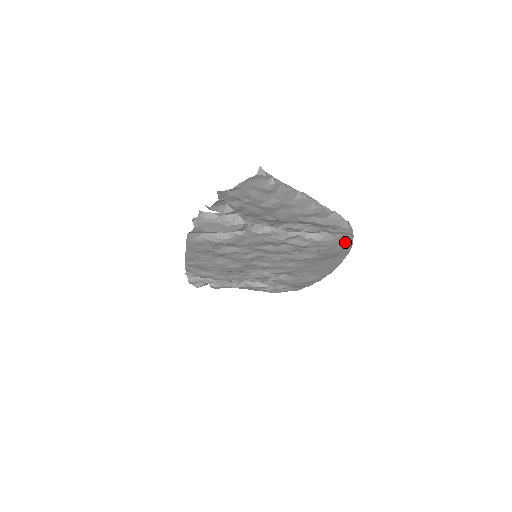
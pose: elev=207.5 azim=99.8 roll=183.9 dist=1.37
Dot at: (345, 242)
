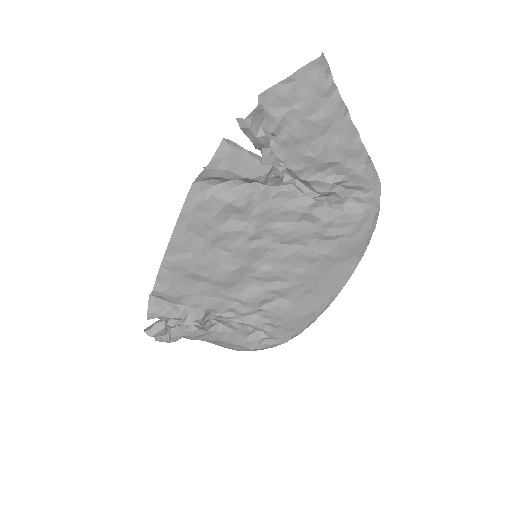
Dot at: (370, 223)
